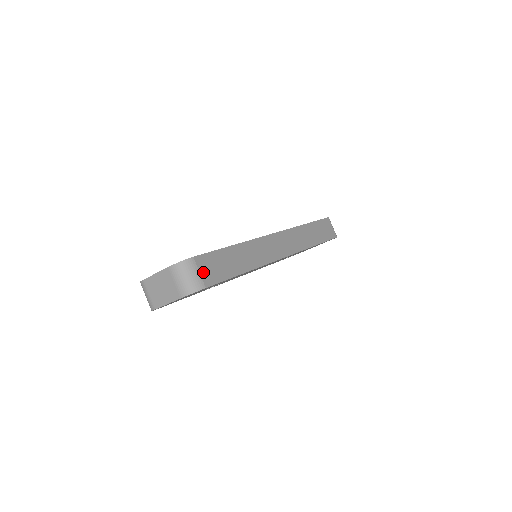
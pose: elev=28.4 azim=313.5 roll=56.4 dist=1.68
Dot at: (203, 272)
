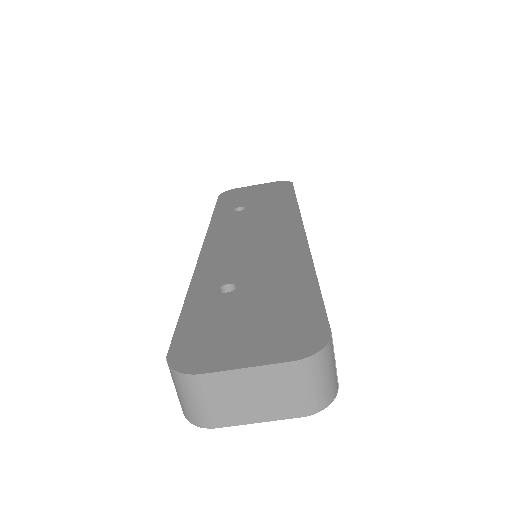
Dot at: (334, 358)
